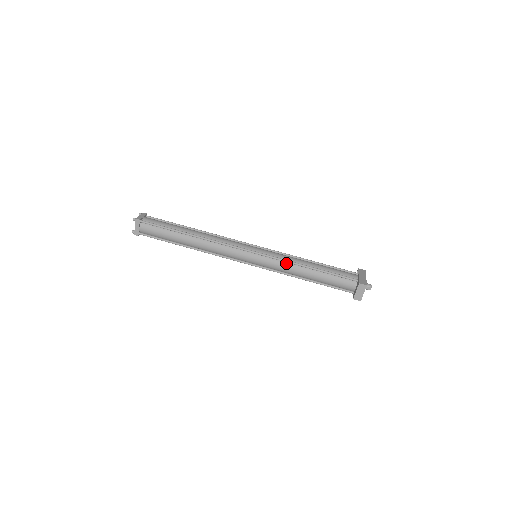
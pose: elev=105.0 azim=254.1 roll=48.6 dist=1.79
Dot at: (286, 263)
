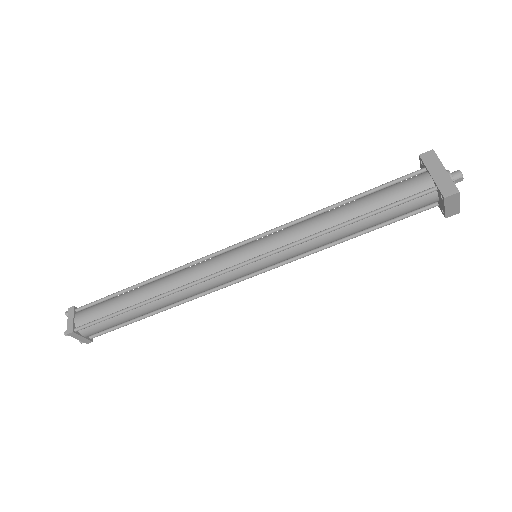
Dot at: (306, 242)
